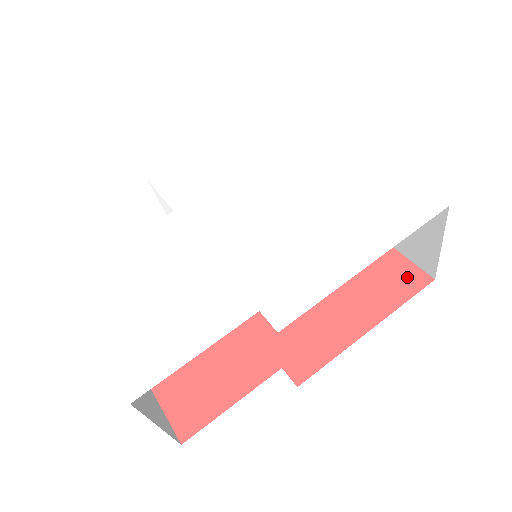
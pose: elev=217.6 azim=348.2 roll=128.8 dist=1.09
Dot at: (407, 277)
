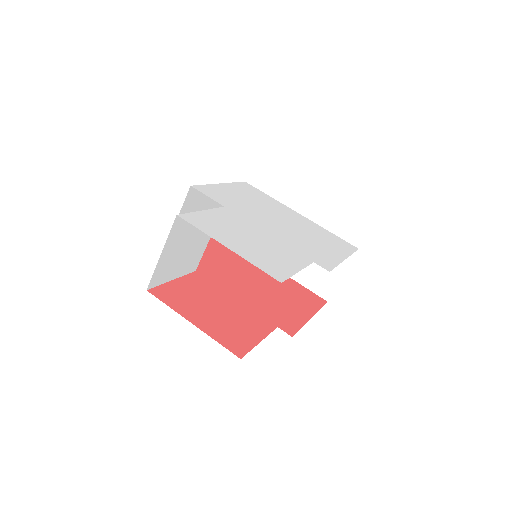
Dot at: (315, 298)
